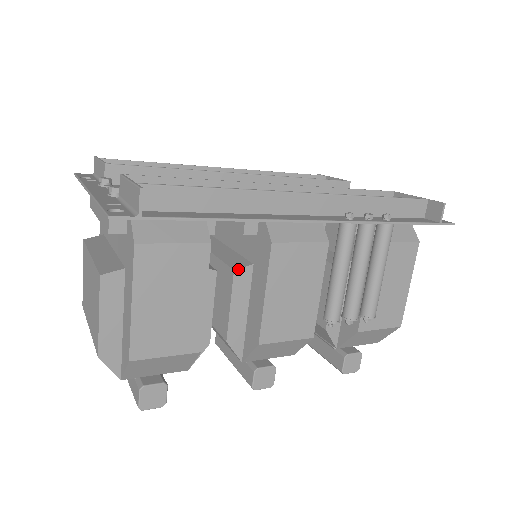
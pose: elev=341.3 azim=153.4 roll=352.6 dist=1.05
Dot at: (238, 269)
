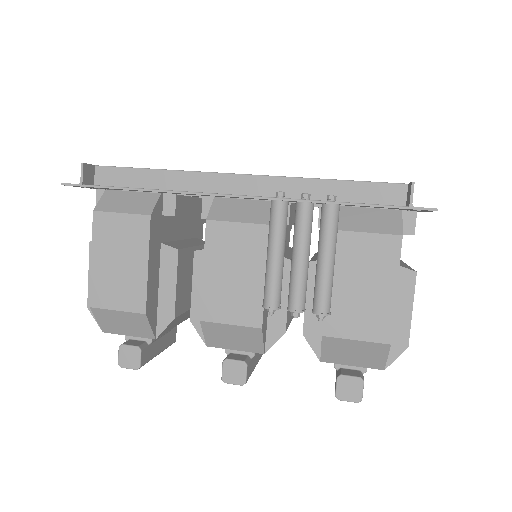
Dot at: (198, 250)
